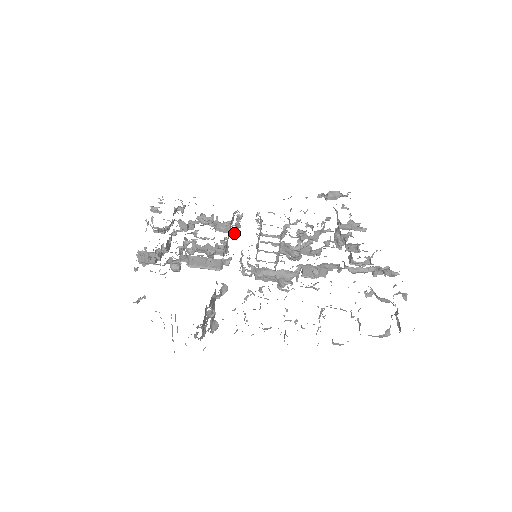
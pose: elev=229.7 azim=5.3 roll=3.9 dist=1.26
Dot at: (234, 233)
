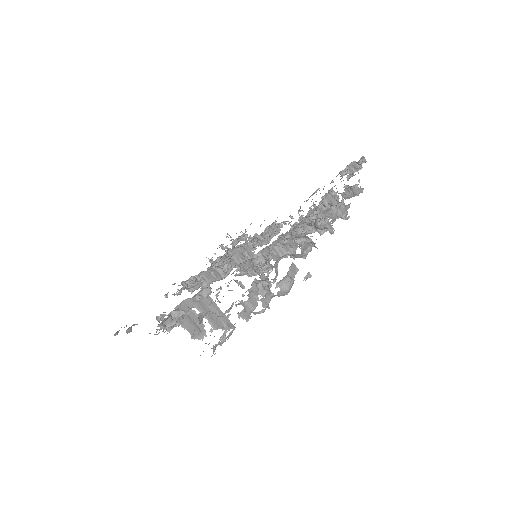
Dot at: (255, 243)
